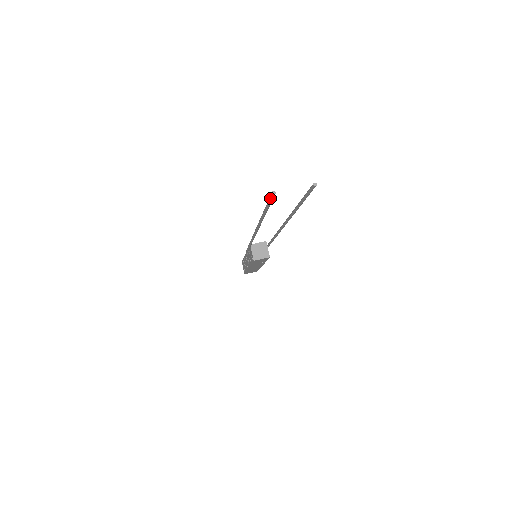
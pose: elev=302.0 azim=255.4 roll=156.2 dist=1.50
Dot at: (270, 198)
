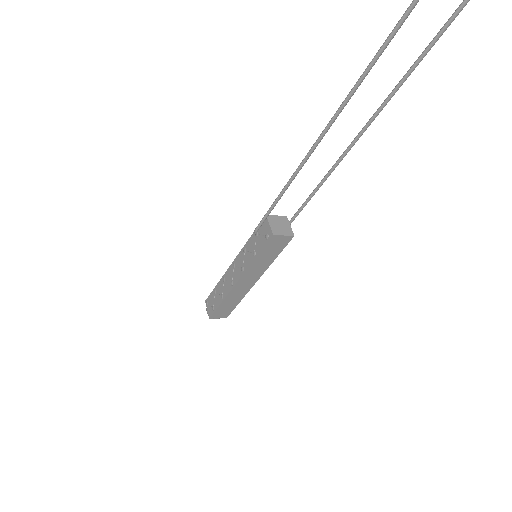
Dot at: out of frame
